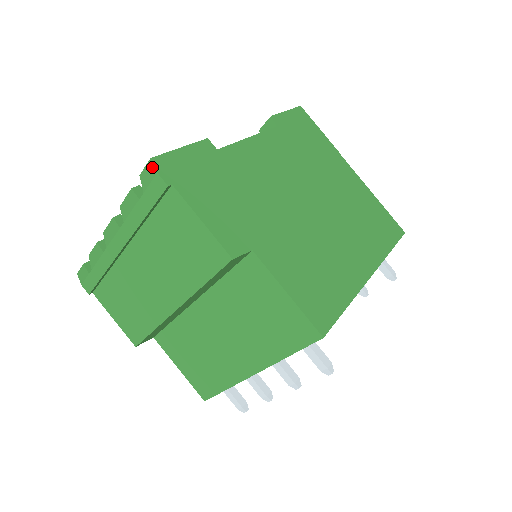
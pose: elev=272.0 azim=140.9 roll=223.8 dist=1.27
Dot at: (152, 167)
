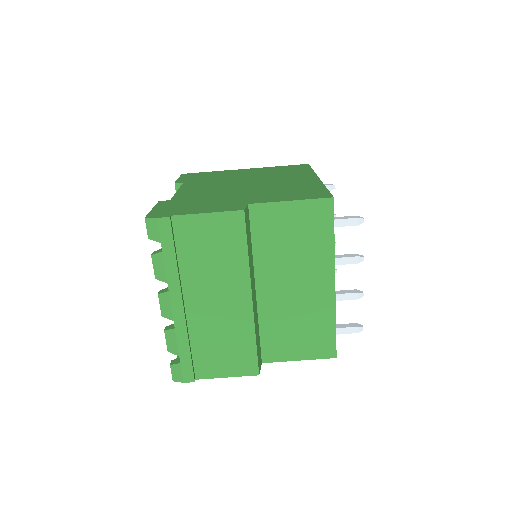
Dot at: (151, 220)
